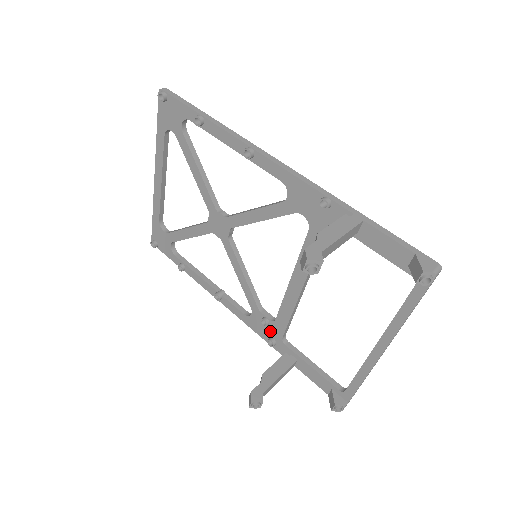
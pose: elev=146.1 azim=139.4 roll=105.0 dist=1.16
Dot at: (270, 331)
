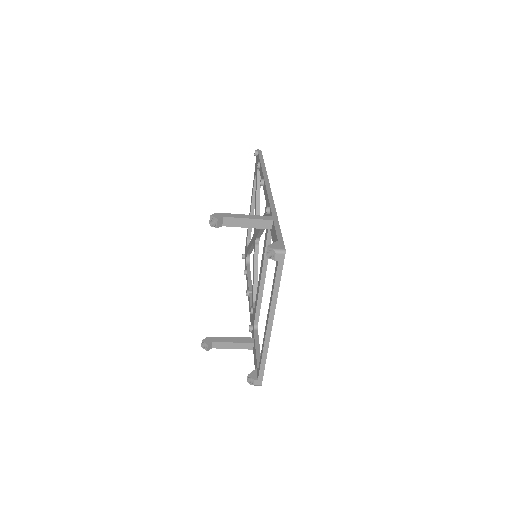
Dot at: occluded
